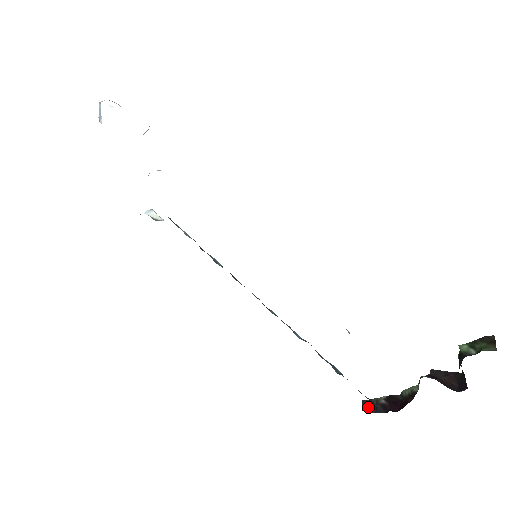
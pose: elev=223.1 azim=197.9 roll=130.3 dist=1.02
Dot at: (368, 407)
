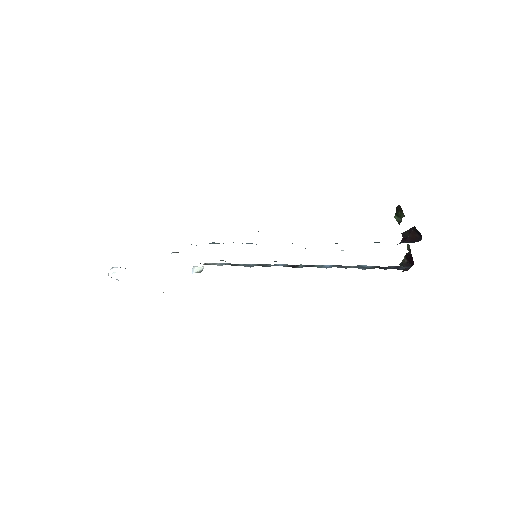
Dot at: occluded
